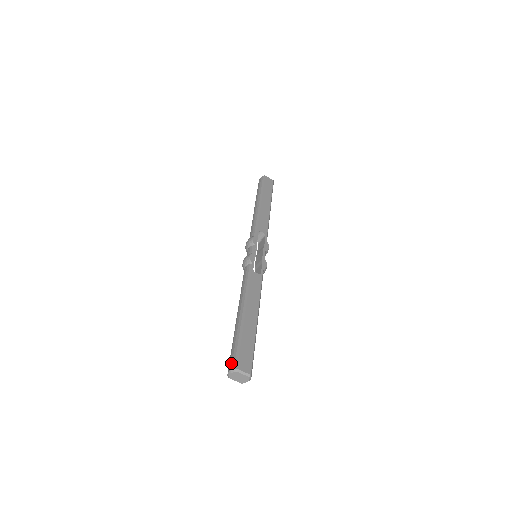
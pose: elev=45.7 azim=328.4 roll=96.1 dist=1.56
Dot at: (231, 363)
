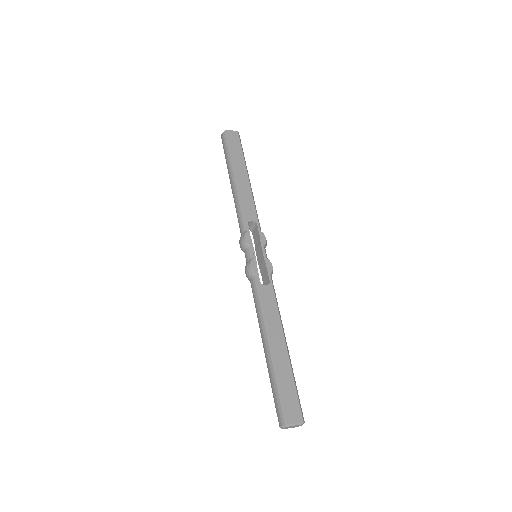
Dot at: (279, 417)
